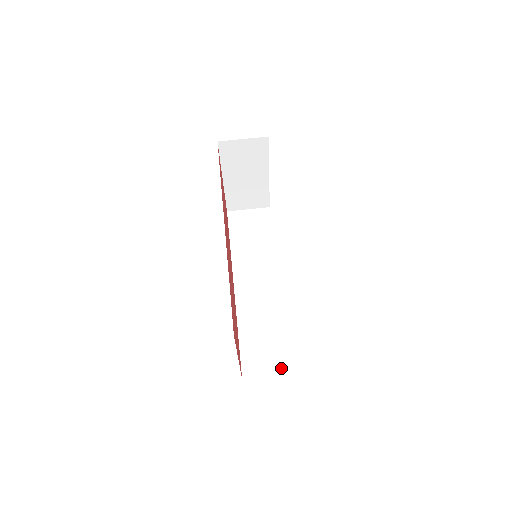
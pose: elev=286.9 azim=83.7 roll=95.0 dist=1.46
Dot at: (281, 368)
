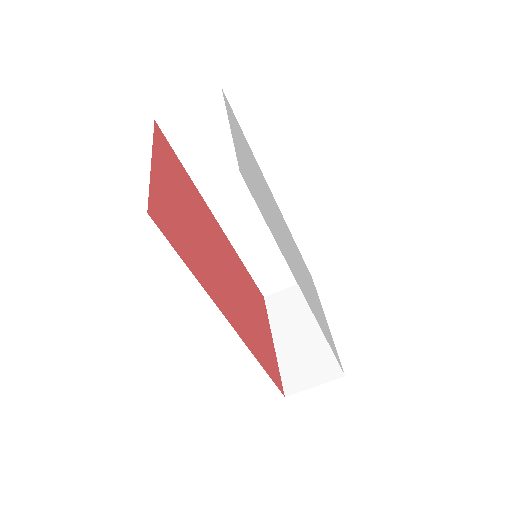
Dot at: occluded
